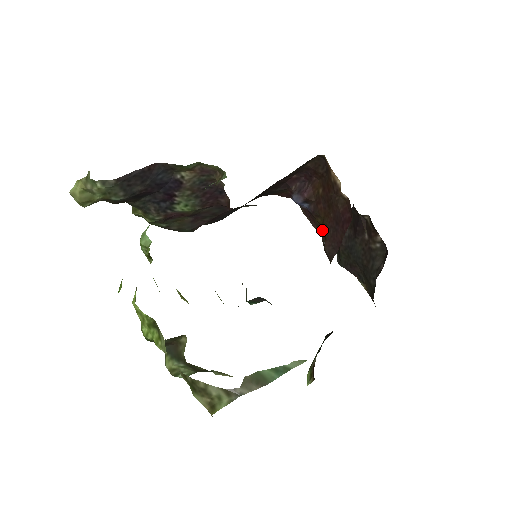
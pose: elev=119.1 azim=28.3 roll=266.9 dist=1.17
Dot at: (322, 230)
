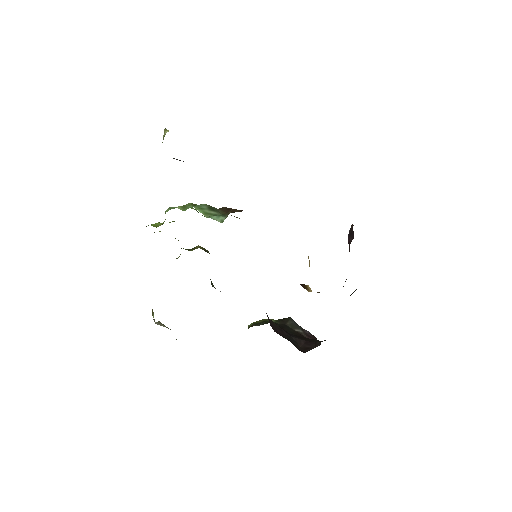
Dot at: occluded
